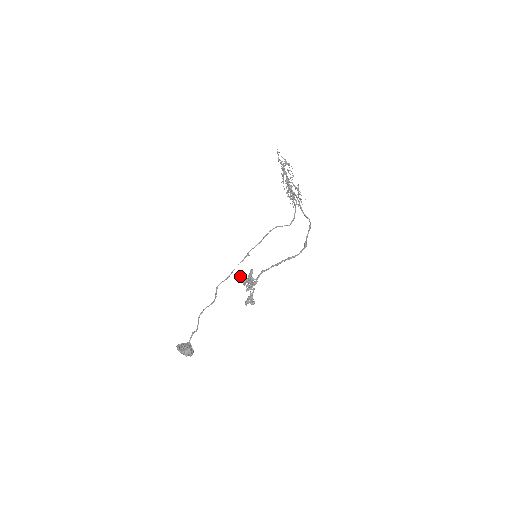
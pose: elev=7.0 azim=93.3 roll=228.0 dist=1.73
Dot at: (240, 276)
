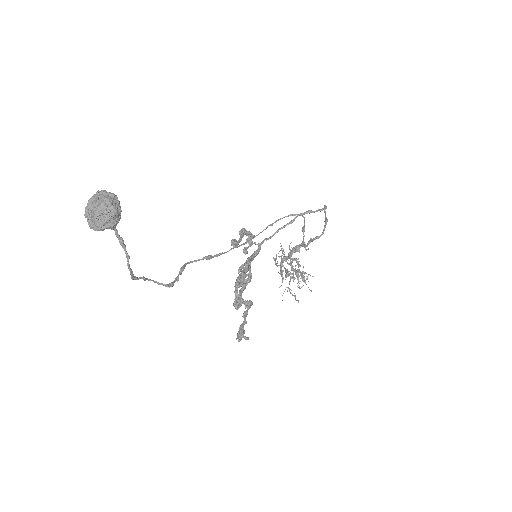
Dot at: (233, 241)
